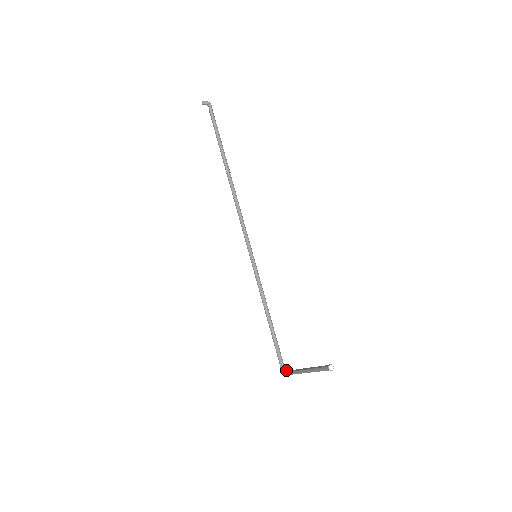
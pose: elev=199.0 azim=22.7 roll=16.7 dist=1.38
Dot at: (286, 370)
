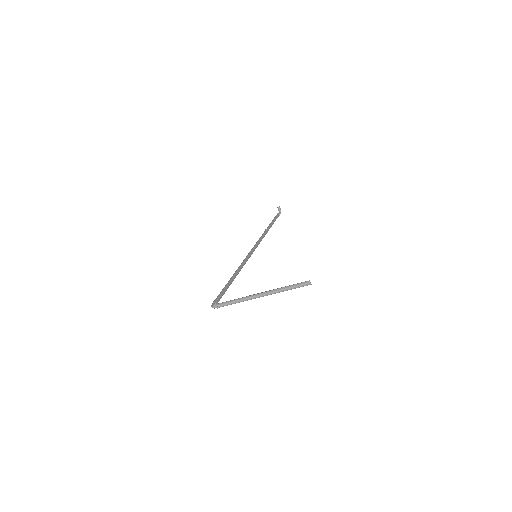
Dot at: (220, 304)
